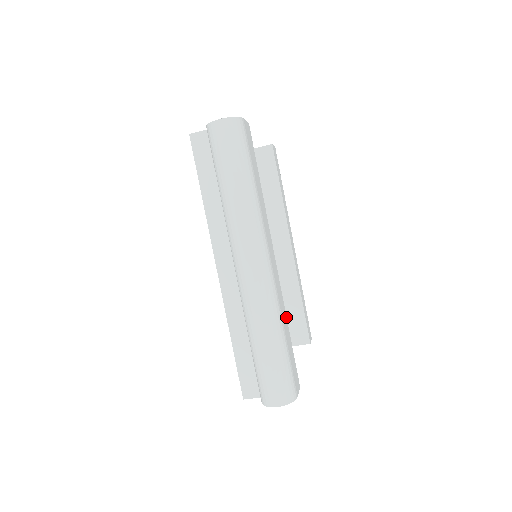
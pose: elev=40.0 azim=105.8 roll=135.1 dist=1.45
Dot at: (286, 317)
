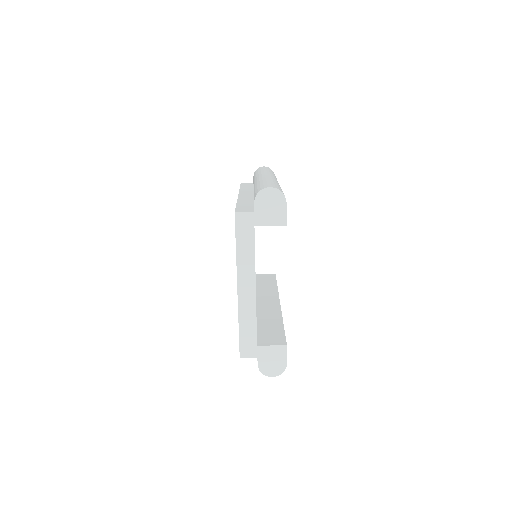
Dot at: occluded
